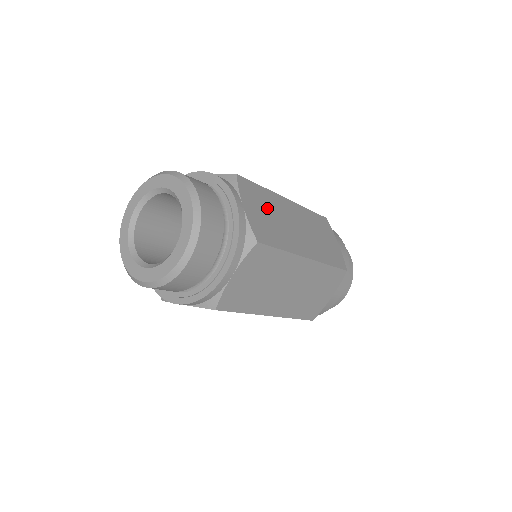
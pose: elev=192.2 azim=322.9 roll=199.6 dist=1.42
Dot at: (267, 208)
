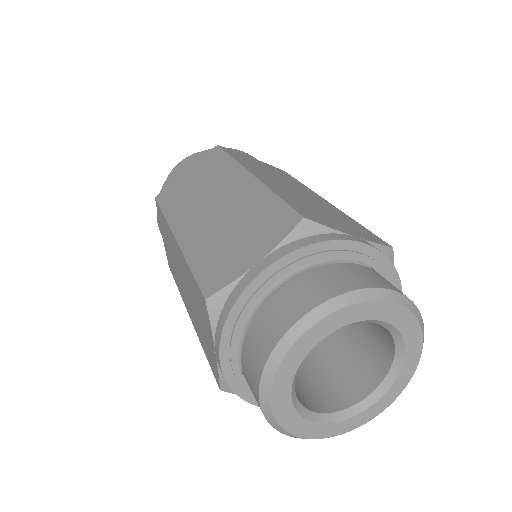
Dot at: (312, 208)
